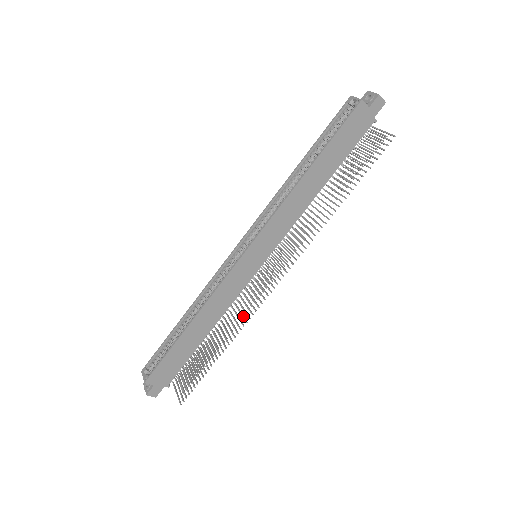
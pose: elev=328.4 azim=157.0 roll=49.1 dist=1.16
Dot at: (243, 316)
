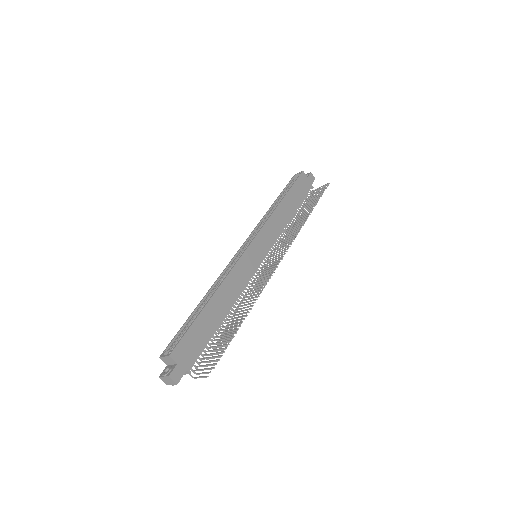
Dot at: (259, 288)
